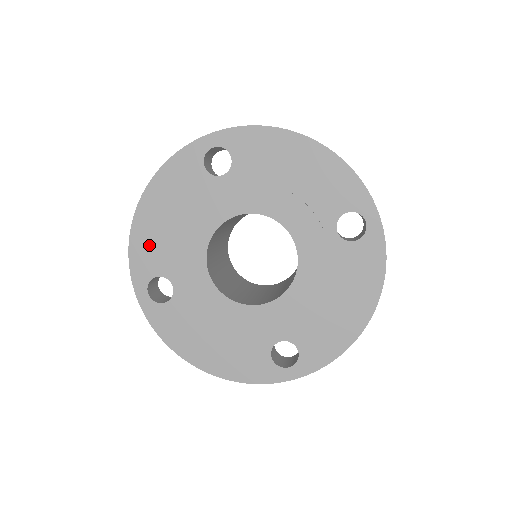
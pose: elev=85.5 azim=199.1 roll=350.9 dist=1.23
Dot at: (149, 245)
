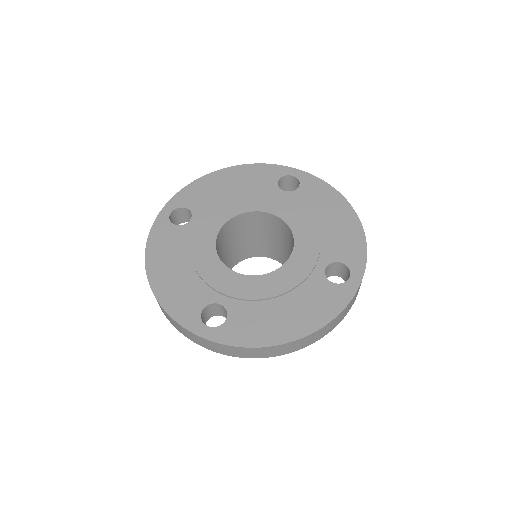
Dot at: (203, 191)
